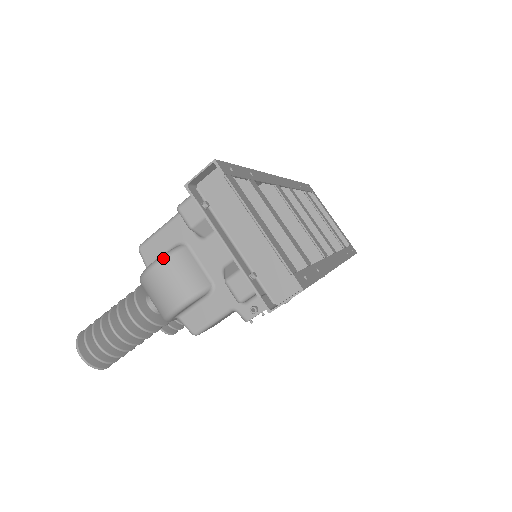
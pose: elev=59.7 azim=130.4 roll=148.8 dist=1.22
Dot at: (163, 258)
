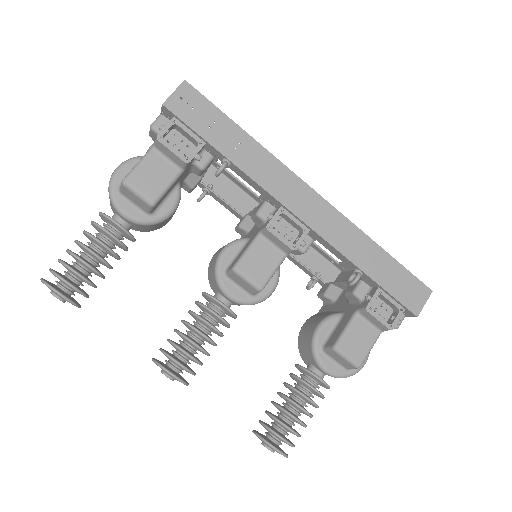
Dot at: occluded
